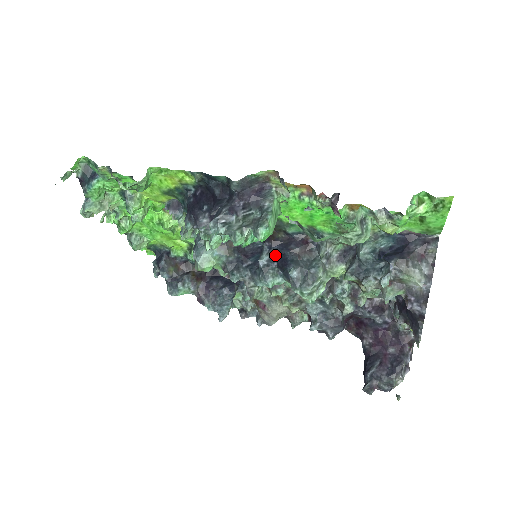
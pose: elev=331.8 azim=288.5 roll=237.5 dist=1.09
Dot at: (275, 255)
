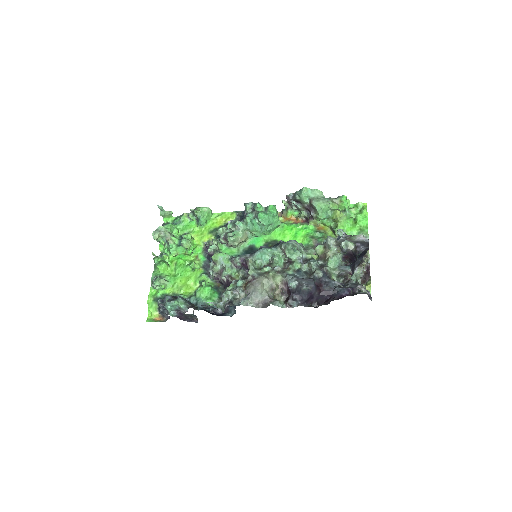
Dot at: occluded
